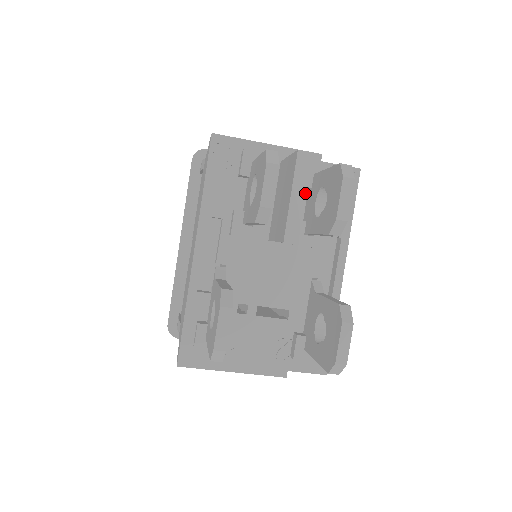
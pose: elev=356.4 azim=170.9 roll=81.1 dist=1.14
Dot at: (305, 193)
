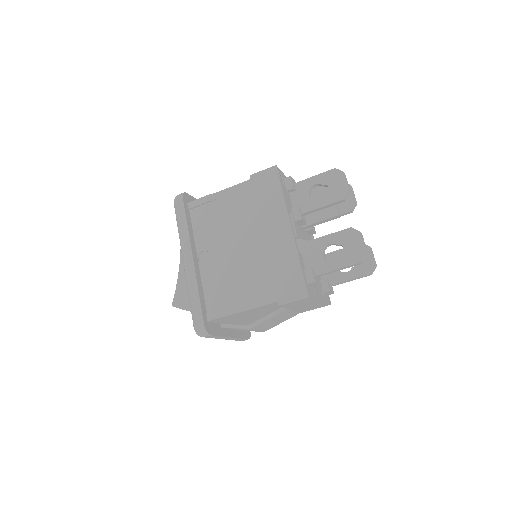
Dot at: occluded
